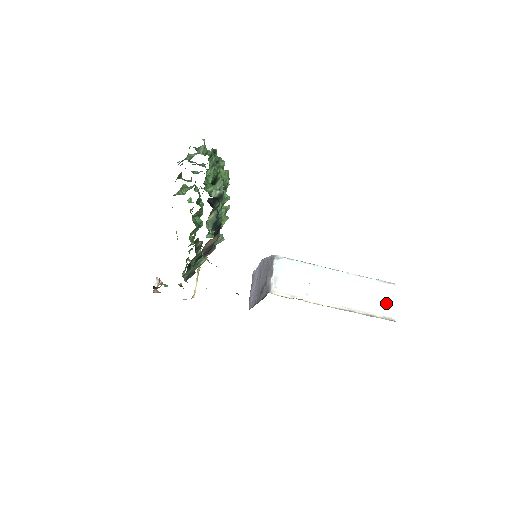
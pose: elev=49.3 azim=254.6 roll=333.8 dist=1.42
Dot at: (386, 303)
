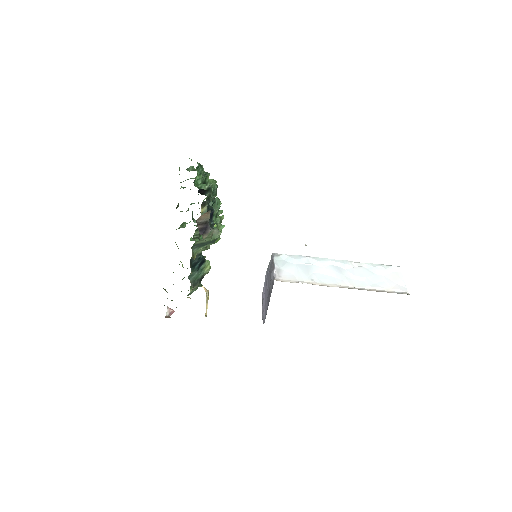
Dot at: (395, 282)
